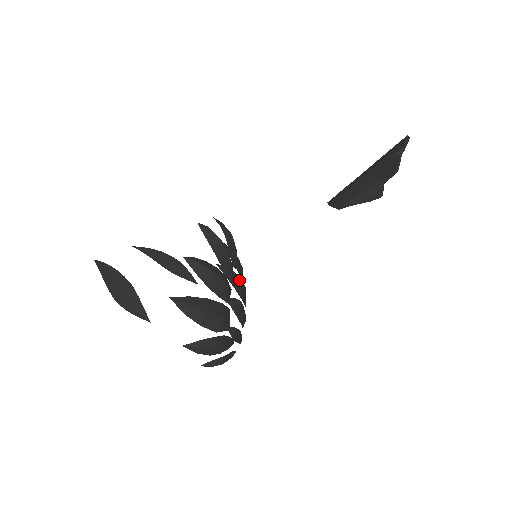
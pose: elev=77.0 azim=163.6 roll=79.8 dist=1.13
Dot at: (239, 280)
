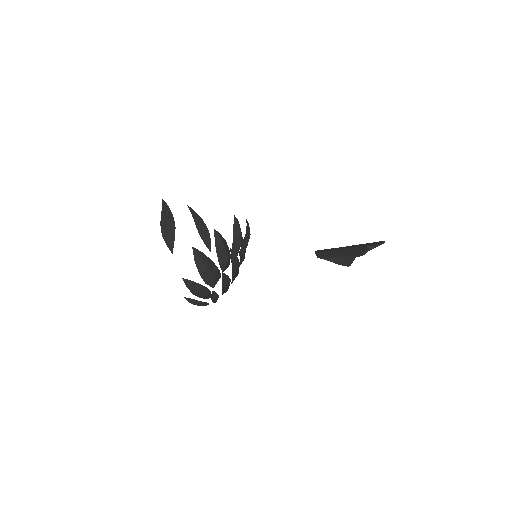
Dot at: occluded
